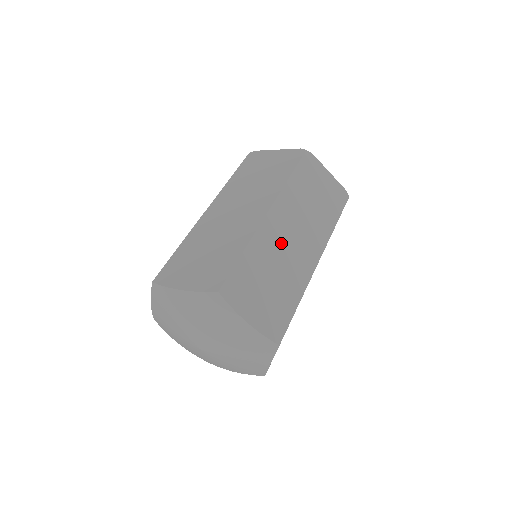
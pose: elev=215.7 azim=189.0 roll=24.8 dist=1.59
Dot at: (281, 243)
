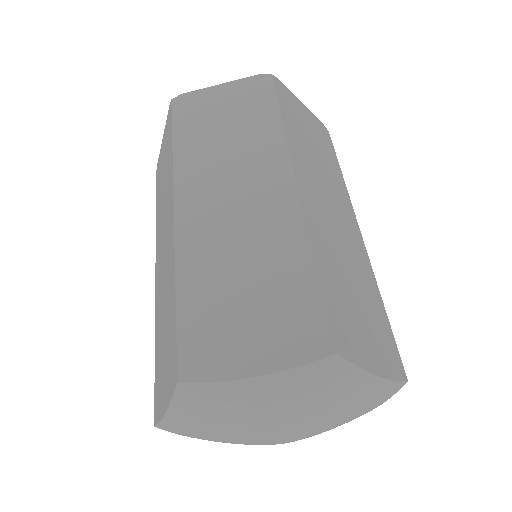
Dot at: (222, 224)
